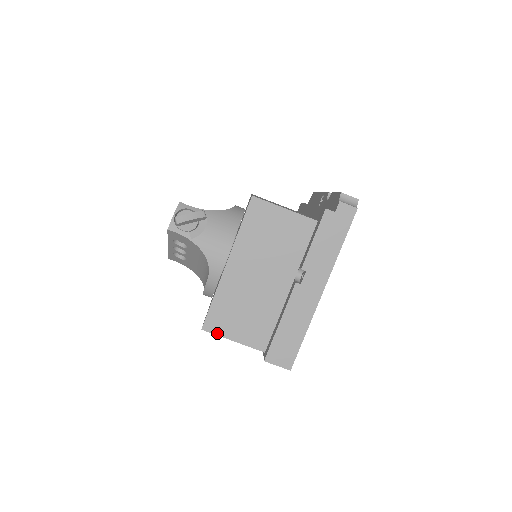
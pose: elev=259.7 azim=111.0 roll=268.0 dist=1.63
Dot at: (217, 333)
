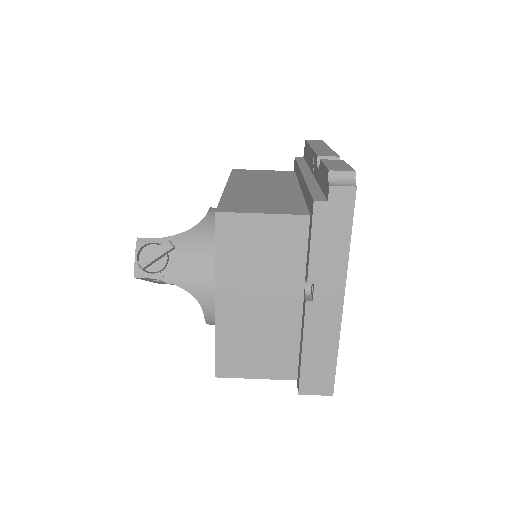
Dot at: (235, 376)
